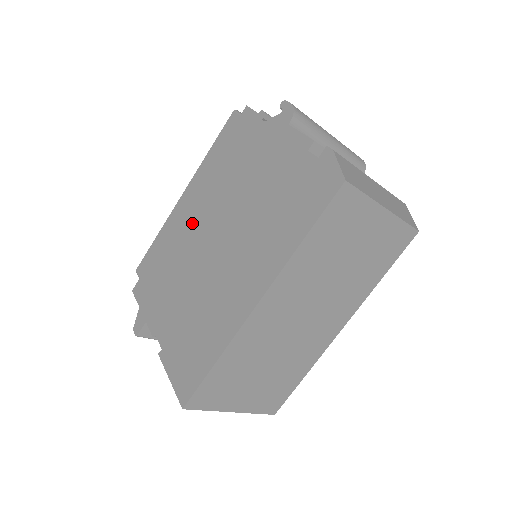
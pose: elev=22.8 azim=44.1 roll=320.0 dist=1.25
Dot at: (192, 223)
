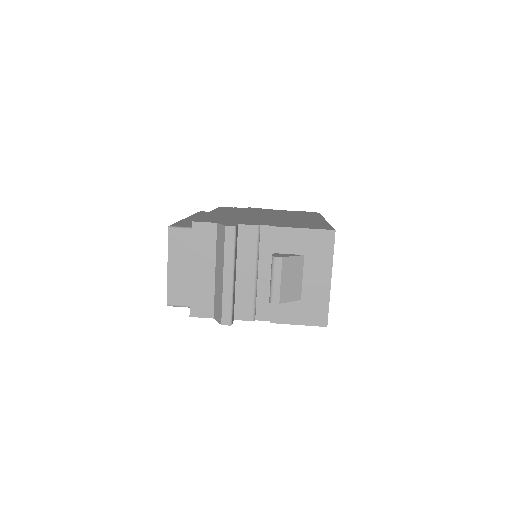
Dot at: (228, 214)
